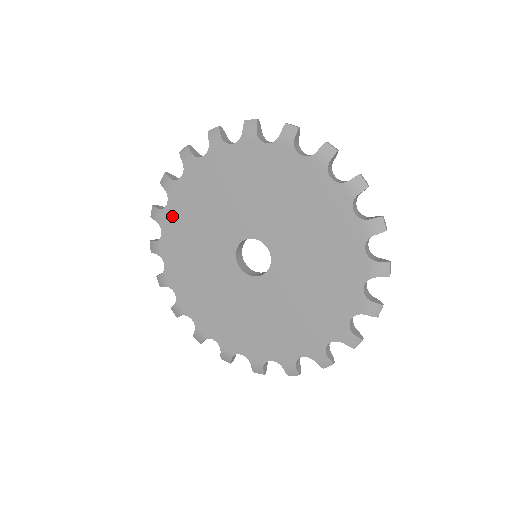
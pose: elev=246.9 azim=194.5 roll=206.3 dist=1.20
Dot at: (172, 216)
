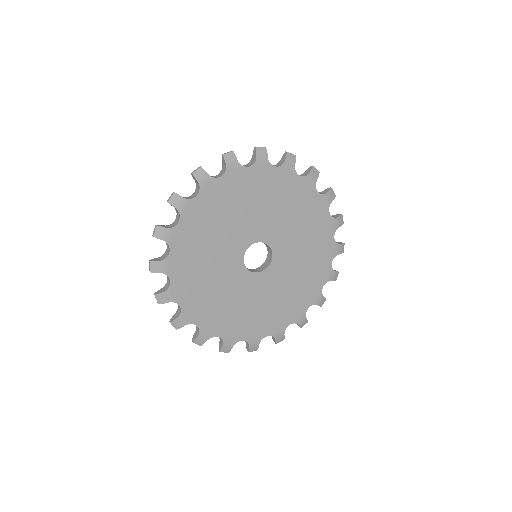
Dot at: (180, 286)
